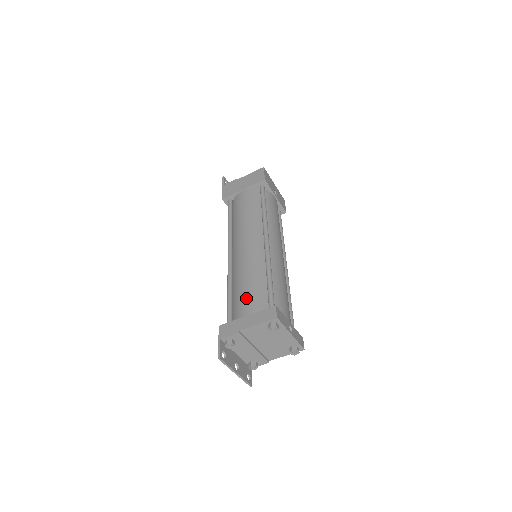
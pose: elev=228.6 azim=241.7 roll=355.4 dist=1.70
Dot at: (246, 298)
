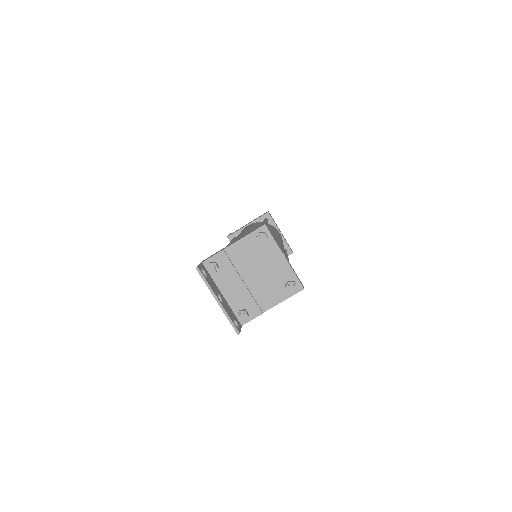
Dot at: occluded
